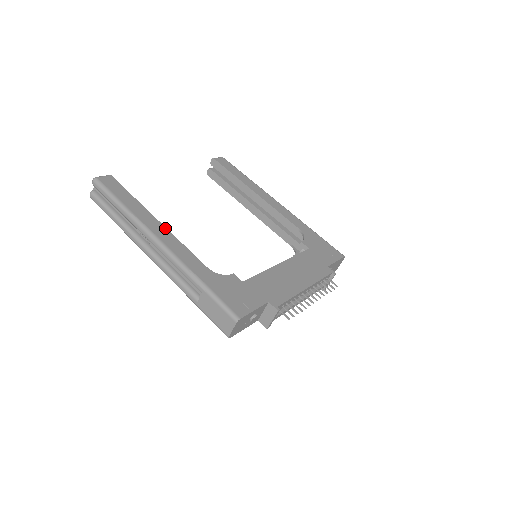
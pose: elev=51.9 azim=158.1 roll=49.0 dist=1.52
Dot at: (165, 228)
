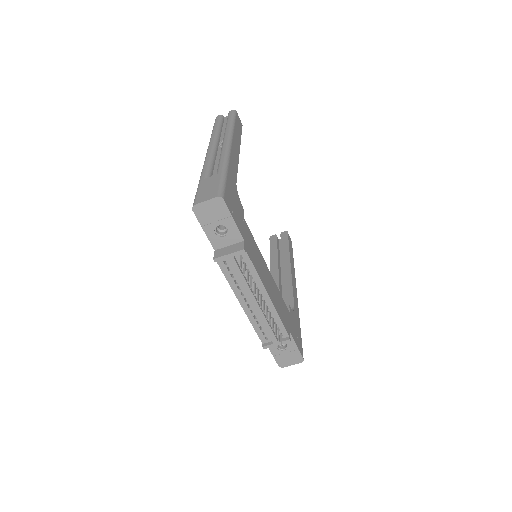
Dot at: occluded
